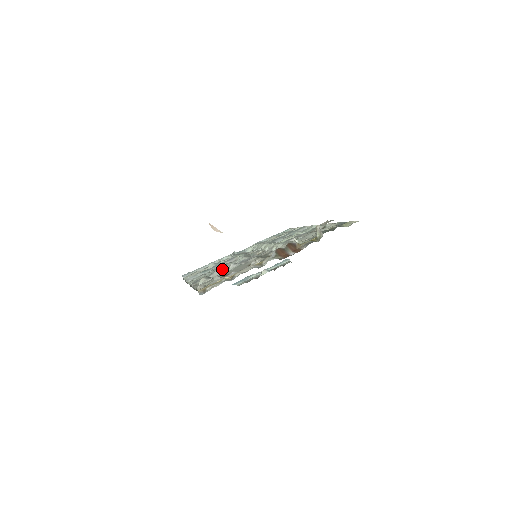
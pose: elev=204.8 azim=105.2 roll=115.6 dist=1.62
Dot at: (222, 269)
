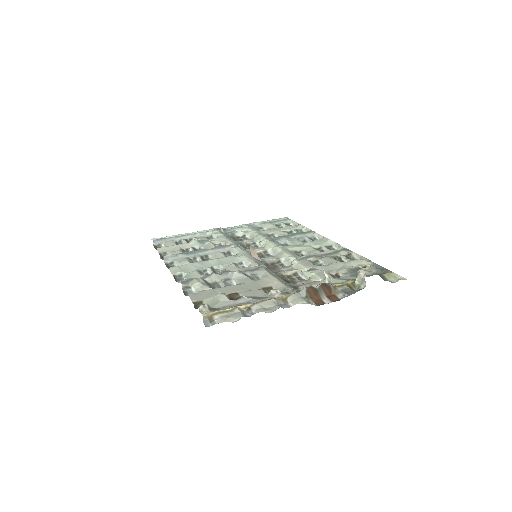
Dot at: (222, 273)
